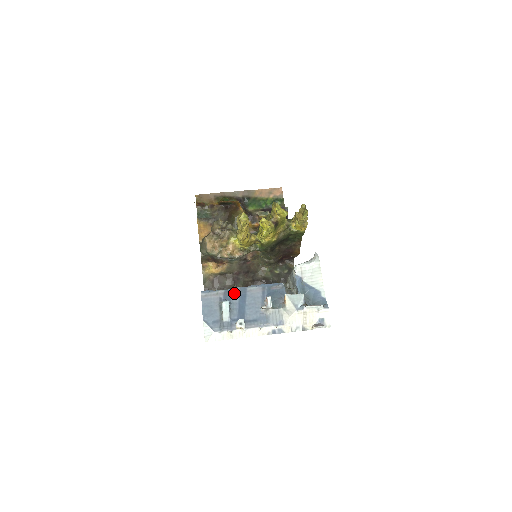
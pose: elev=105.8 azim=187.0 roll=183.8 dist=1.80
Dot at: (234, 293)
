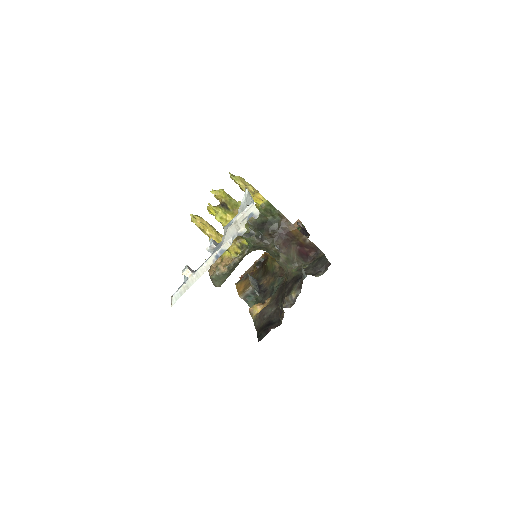
Dot at: occluded
